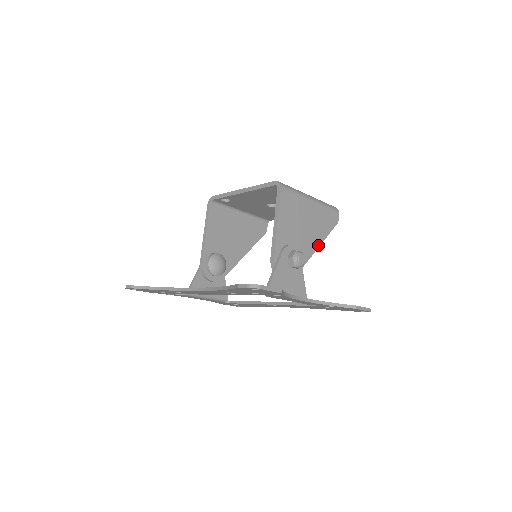
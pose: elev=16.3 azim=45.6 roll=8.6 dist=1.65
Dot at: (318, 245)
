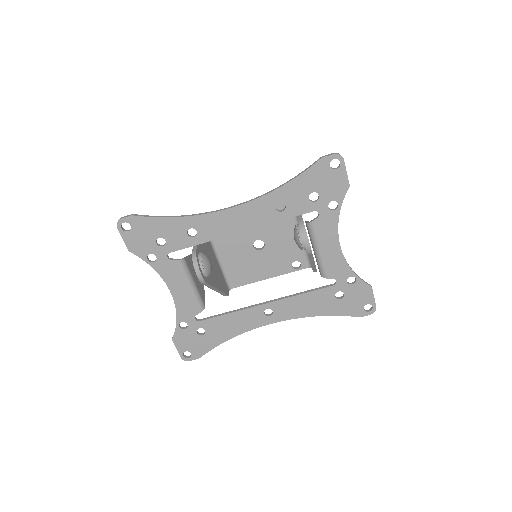
Dot at: occluded
